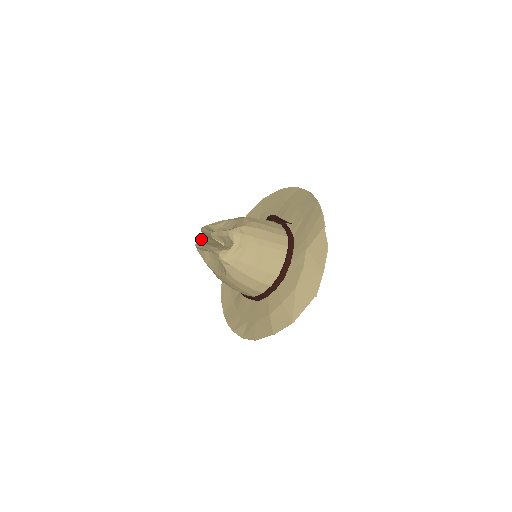
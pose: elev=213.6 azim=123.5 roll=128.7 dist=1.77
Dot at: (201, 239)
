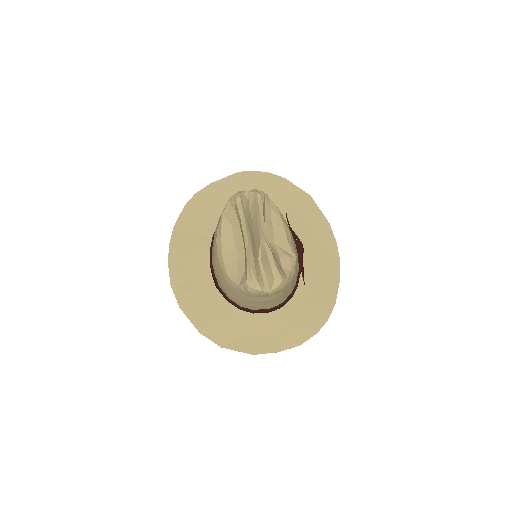
Dot at: (246, 194)
